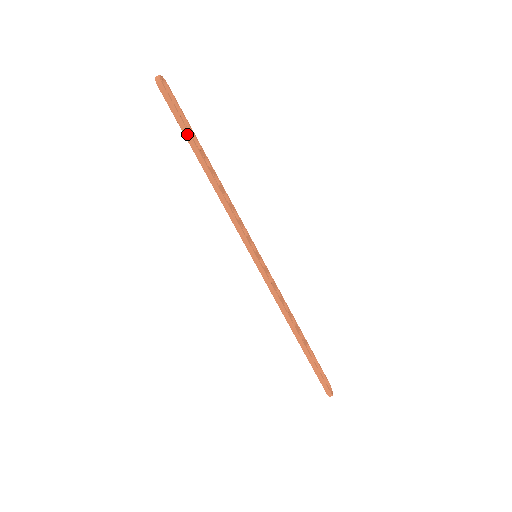
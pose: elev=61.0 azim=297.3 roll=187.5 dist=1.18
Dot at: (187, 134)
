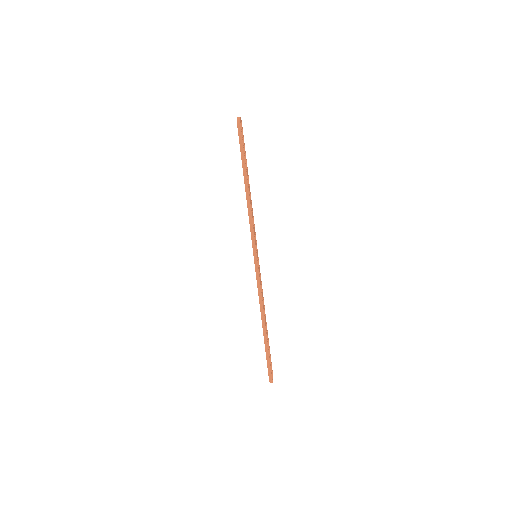
Dot at: (243, 158)
